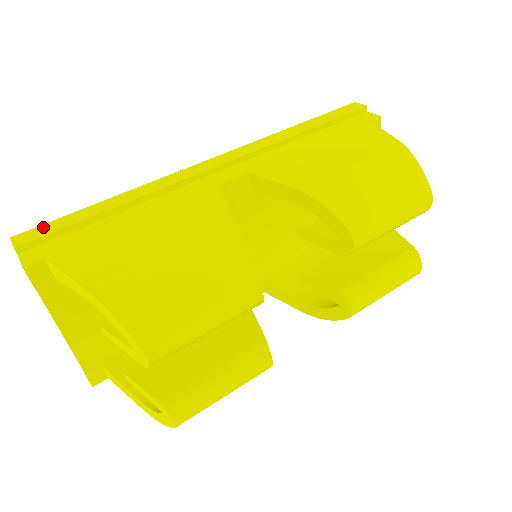
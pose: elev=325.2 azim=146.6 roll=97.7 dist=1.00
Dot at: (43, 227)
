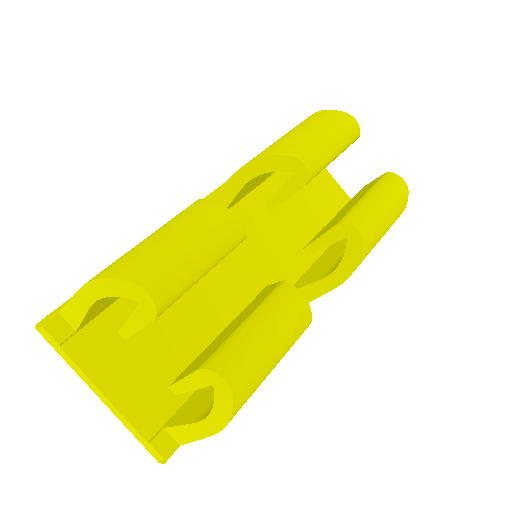
Dot at: occluded
